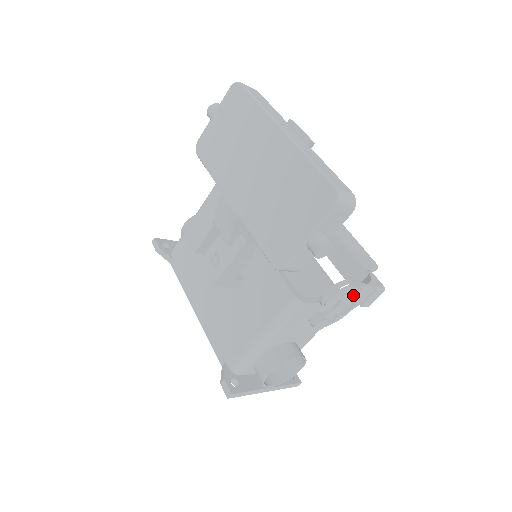
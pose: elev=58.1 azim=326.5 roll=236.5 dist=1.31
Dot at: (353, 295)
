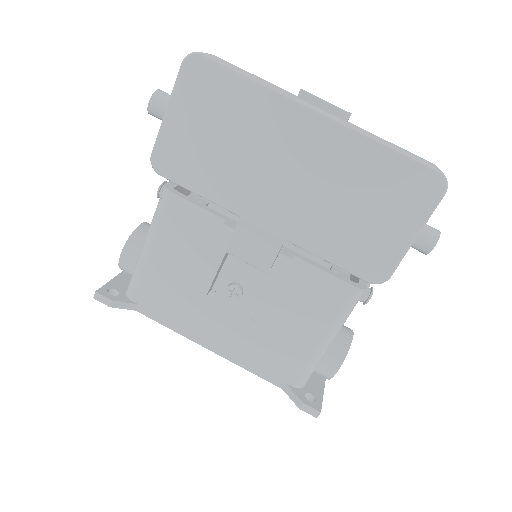
Dot at: occluded
